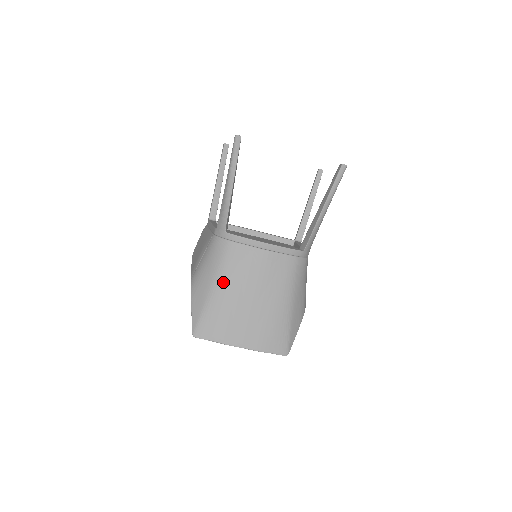
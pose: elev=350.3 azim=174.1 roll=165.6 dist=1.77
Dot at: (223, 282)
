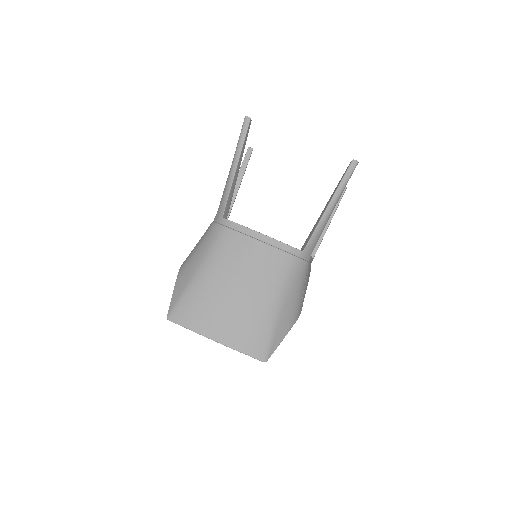
Dot at: (209, 267)
